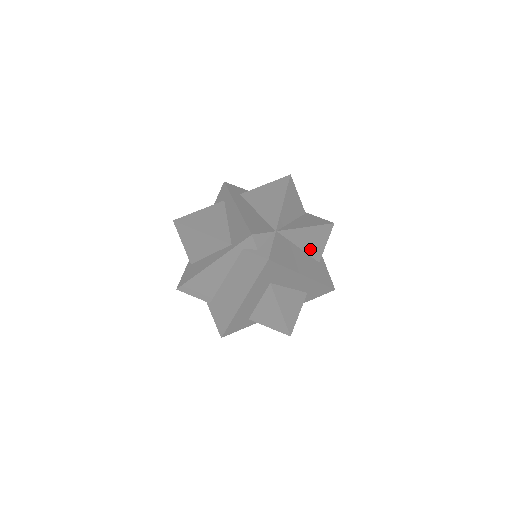
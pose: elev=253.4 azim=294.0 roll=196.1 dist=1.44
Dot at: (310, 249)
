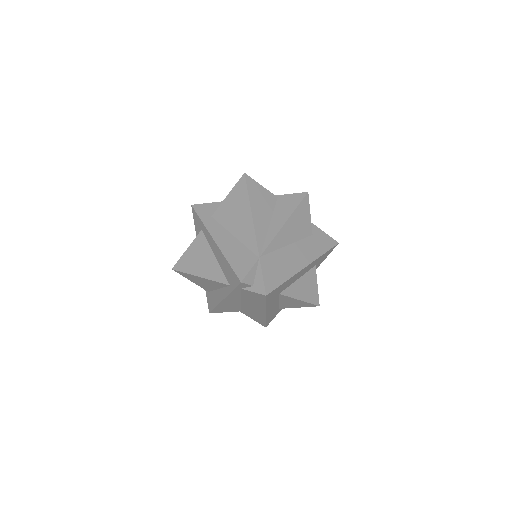
Dot at: (298, 235)
